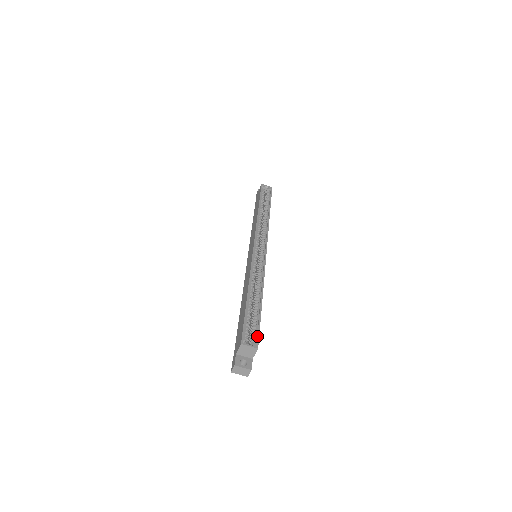
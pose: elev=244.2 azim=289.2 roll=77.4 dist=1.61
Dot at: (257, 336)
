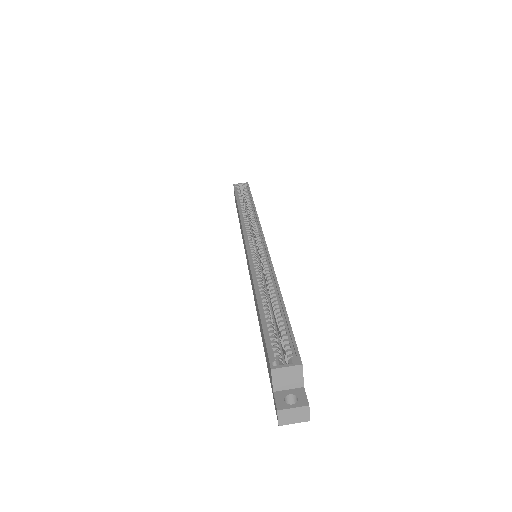
Dot at: (293, 347)
